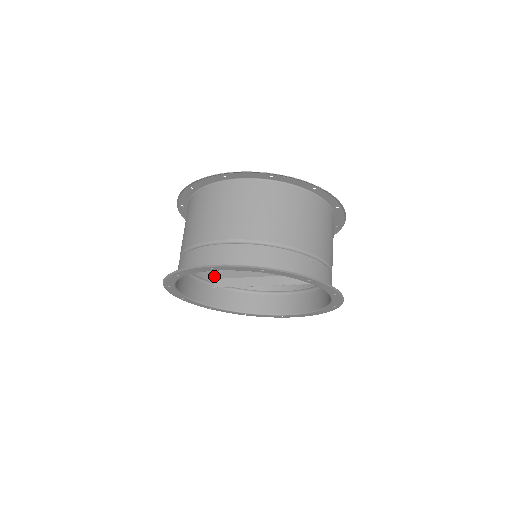
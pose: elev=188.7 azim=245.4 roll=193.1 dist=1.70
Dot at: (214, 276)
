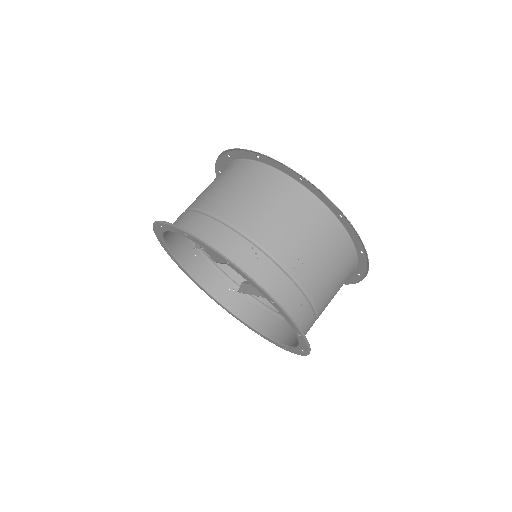
Dot at: occluded
